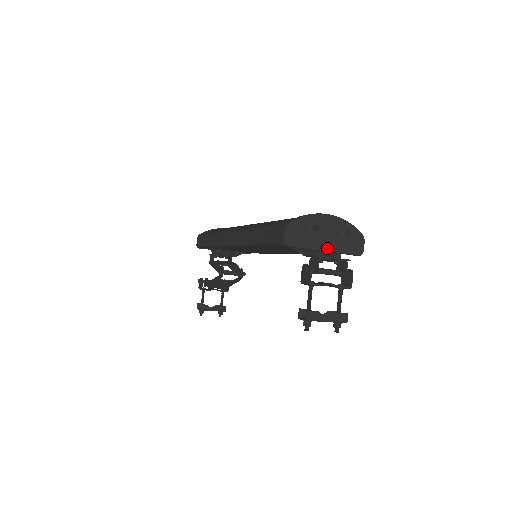
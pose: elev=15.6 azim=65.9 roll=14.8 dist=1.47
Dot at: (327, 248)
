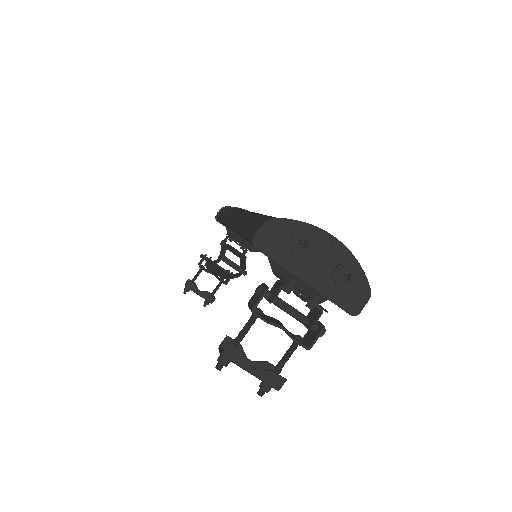
Dot at: (309, 280)
